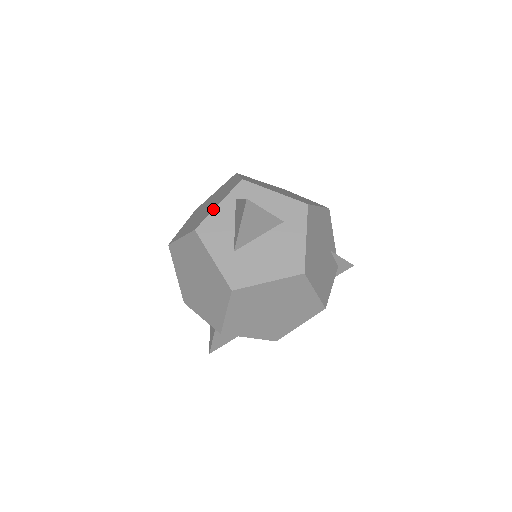
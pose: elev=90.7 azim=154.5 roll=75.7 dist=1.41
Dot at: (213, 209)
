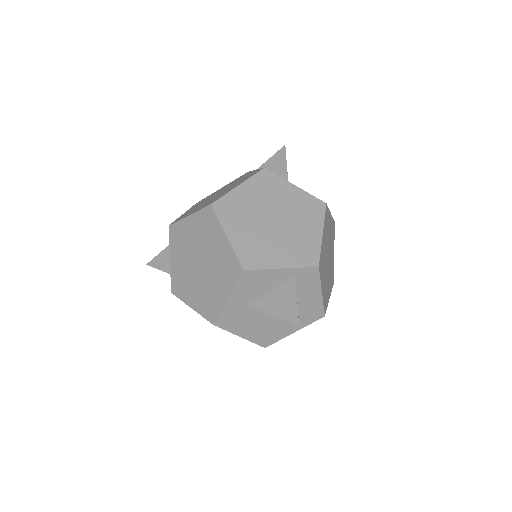
Dot at: (274, 268)
